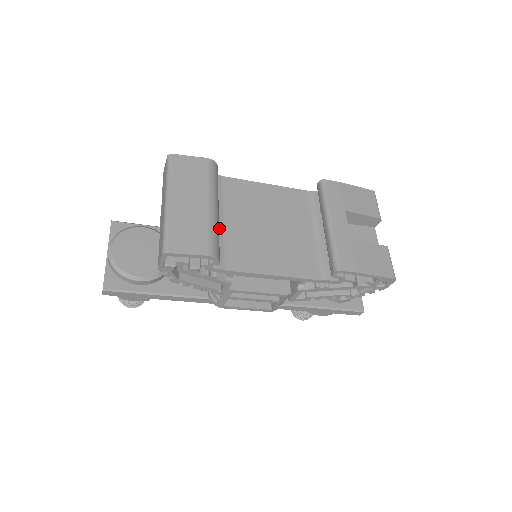
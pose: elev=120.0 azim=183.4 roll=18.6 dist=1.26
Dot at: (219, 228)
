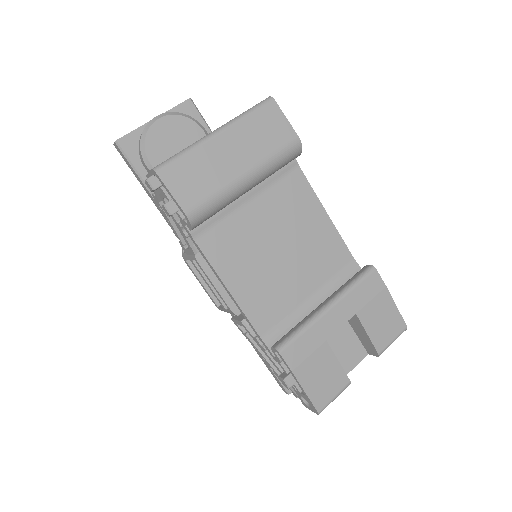
Dot at: (236, 202)
